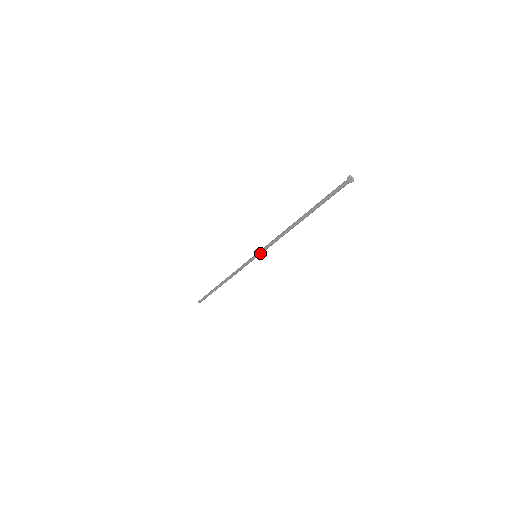
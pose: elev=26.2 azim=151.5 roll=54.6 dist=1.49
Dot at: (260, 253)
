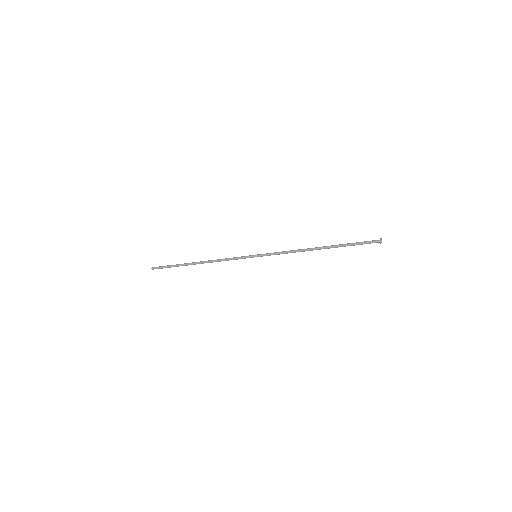
Dot at: (263, 255)
